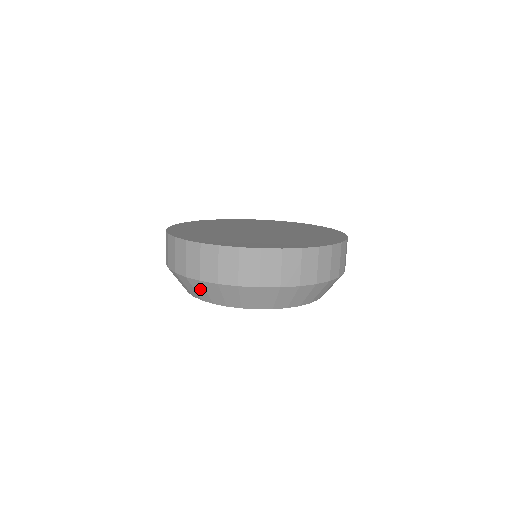
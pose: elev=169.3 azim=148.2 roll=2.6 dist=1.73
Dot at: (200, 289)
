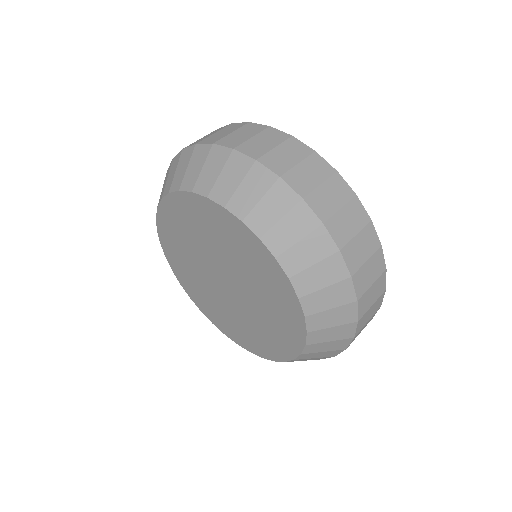
Dot at: (255, 188)
